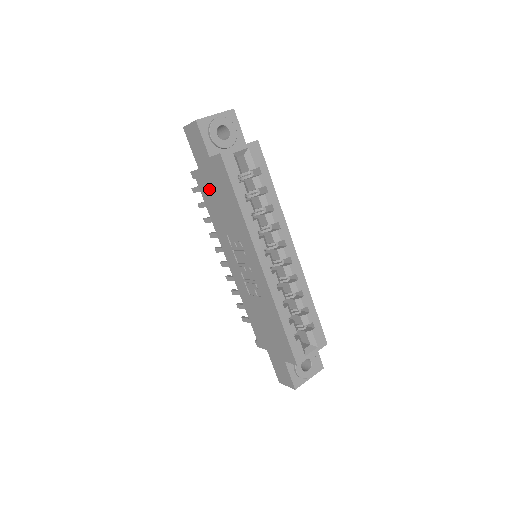
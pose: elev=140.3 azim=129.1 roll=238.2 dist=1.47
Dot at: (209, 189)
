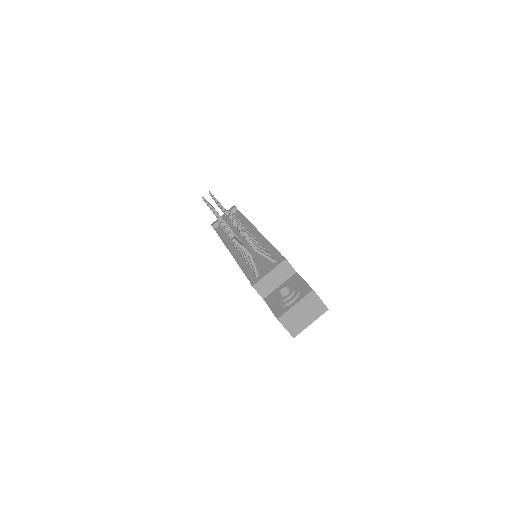
Dot at: occluded
